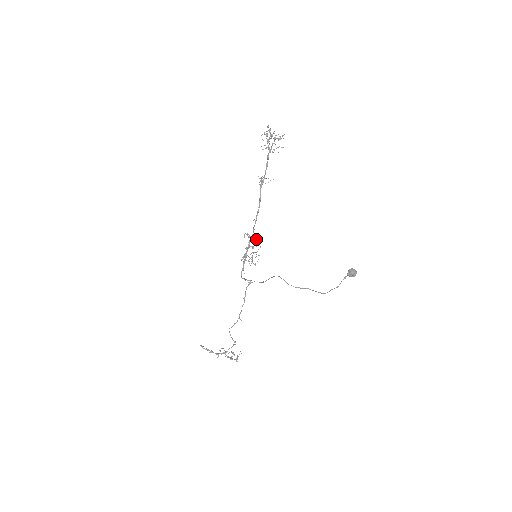
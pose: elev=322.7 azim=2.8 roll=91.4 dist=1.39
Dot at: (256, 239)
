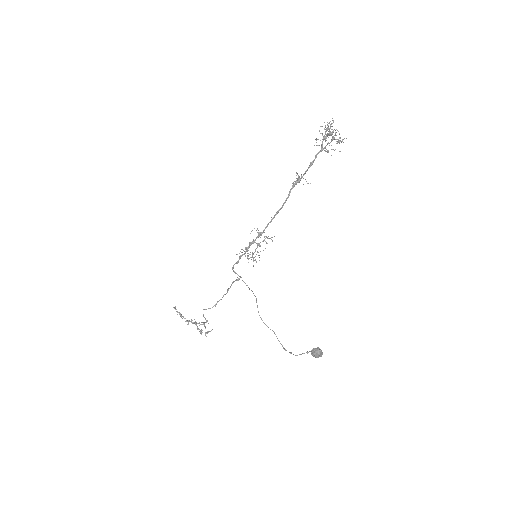
Dot at: occluded
